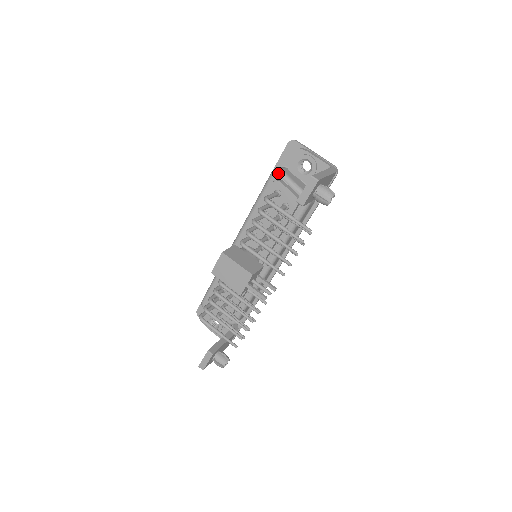
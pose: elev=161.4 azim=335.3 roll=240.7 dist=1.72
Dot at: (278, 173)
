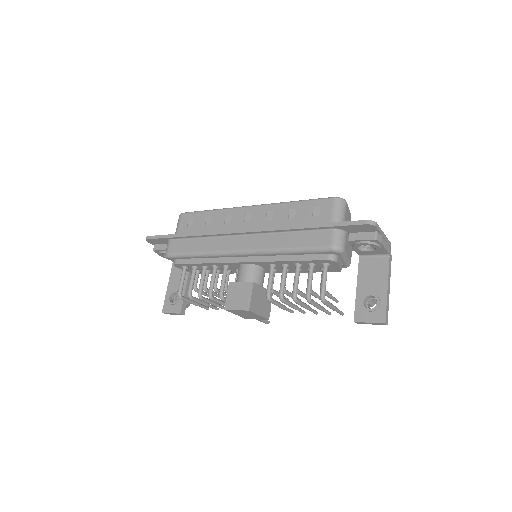
Dot at: (339, 253)
